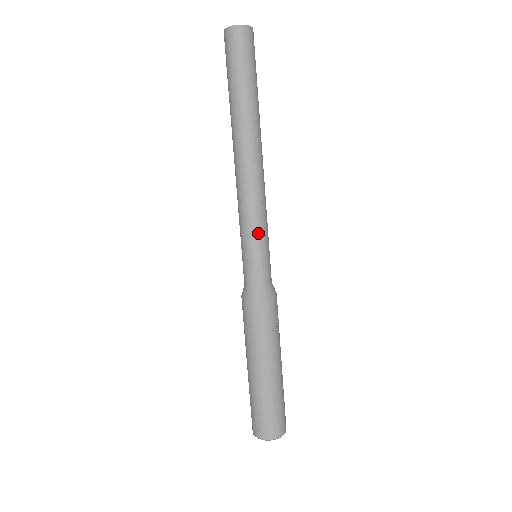
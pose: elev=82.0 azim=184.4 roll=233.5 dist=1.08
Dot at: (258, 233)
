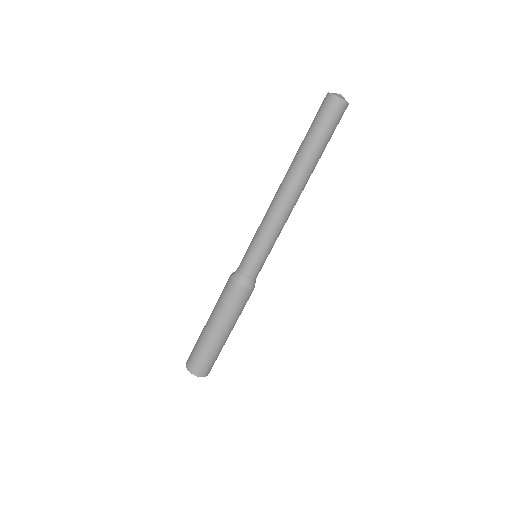
Dot at: (272, 246)
